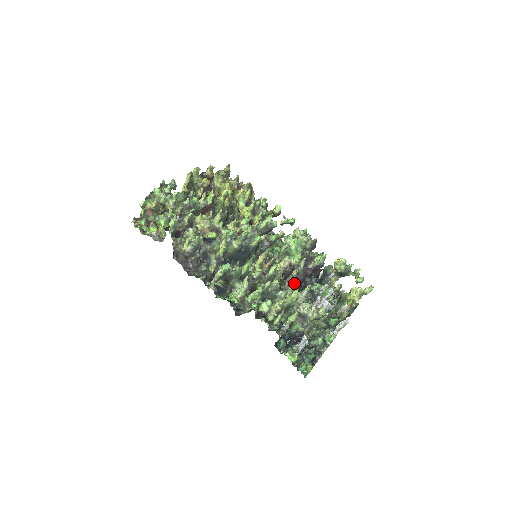
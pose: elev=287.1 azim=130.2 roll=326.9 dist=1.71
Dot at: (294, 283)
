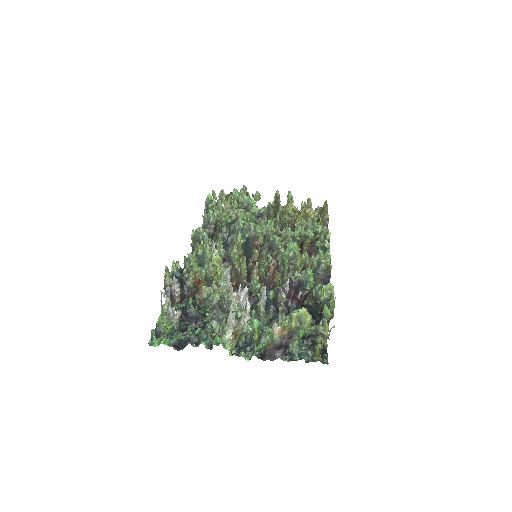
Dot at: (253, 282)
